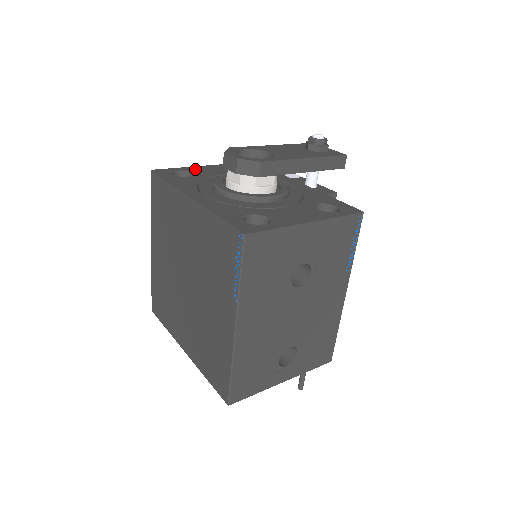
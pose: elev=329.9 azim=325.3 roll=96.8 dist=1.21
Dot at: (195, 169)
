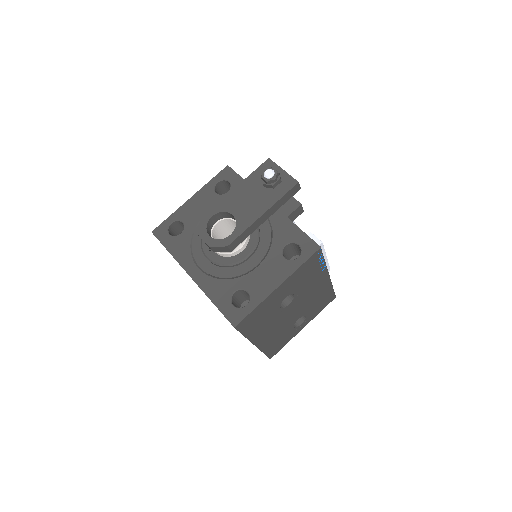
Dot at: (183, 213)
